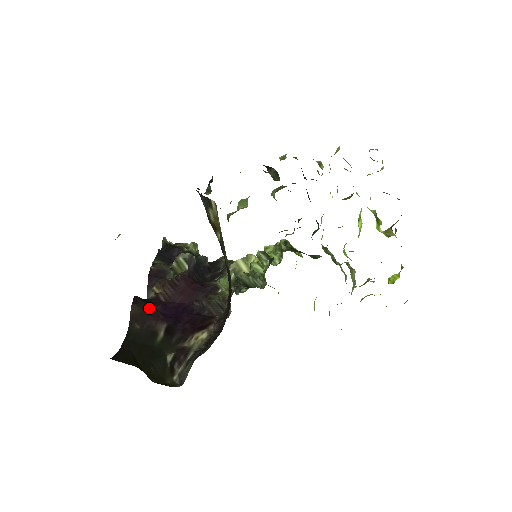
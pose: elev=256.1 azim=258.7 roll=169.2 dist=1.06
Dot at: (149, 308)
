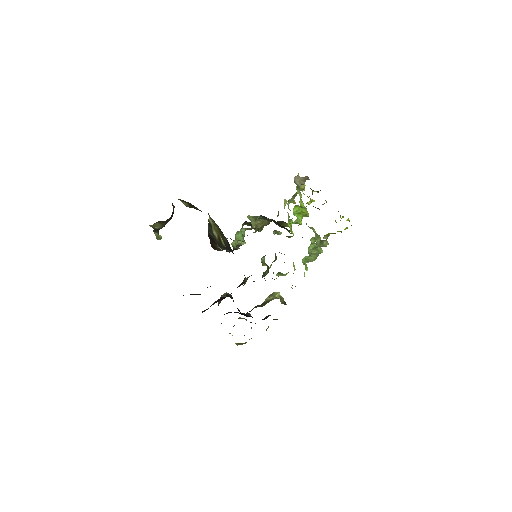
Dot at: occluded
